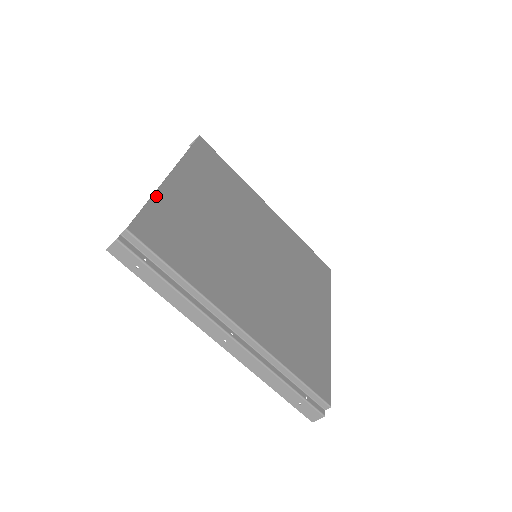
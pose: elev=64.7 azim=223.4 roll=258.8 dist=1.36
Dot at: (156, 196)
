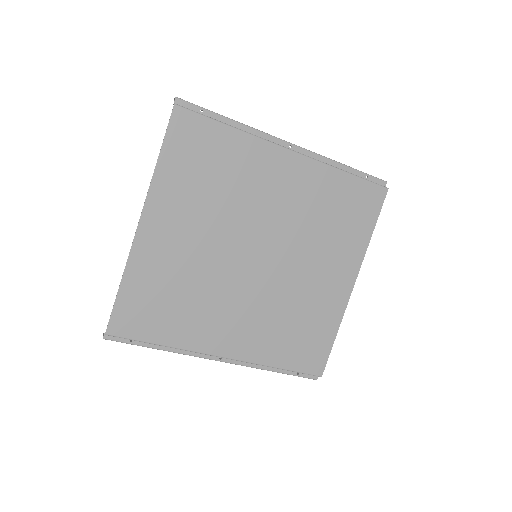
Dot at: (126, 274)
